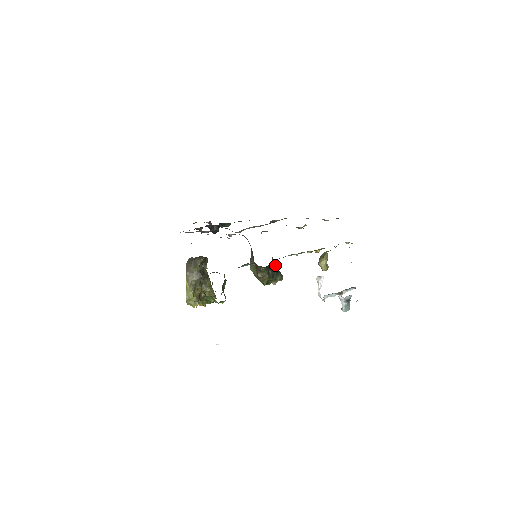
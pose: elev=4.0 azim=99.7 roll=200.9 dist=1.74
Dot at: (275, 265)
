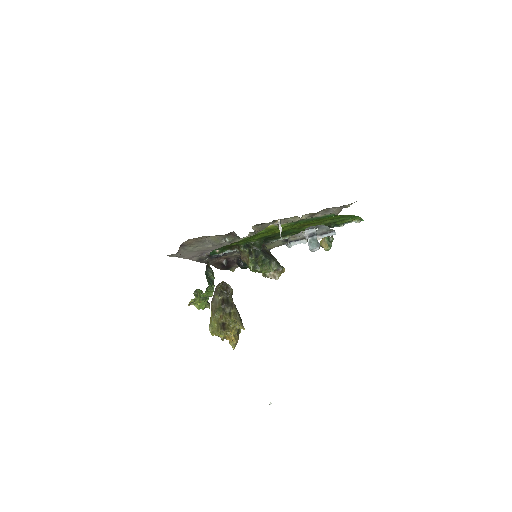
Dot at: (255, 243)
